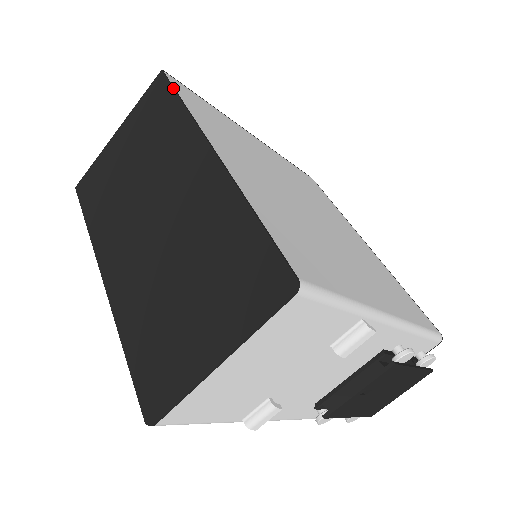
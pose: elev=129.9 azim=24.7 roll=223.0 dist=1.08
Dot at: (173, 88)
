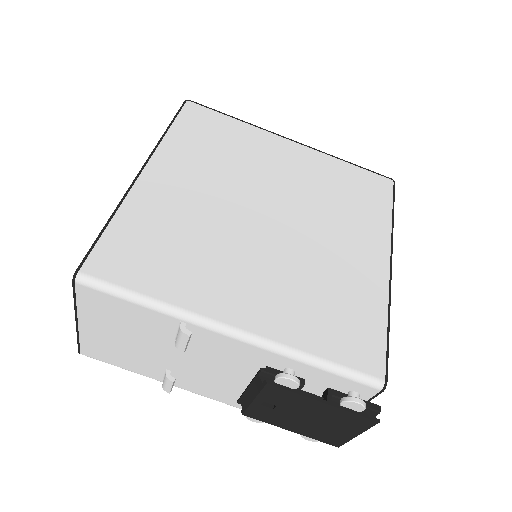
Dot at: (174, 116)
